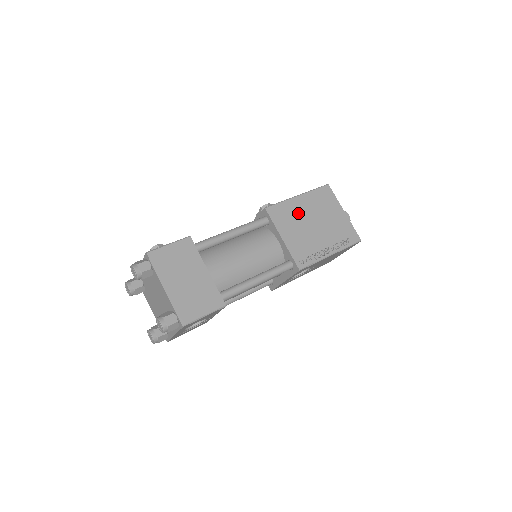
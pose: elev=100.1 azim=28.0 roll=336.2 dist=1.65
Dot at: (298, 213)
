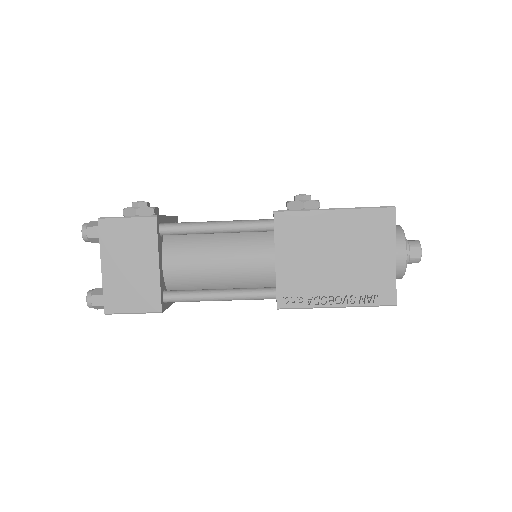
Dot at: (319, 234)
